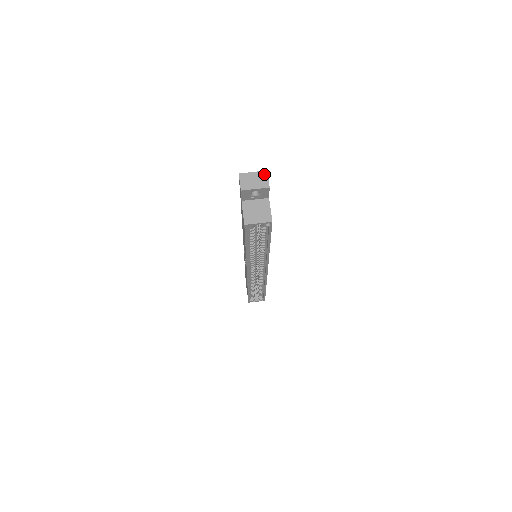
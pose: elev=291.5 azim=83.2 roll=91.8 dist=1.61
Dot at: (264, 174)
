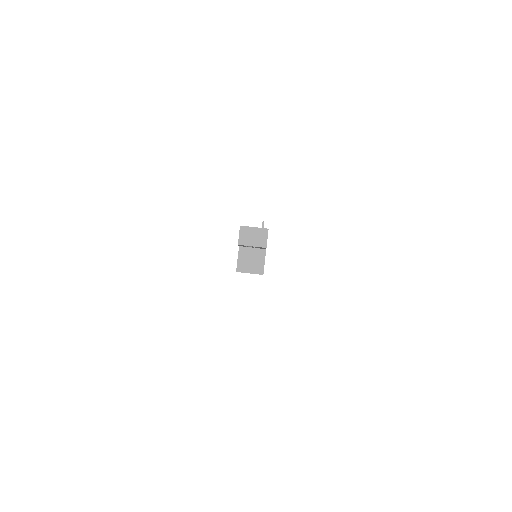
Dot at: (264, 232)
